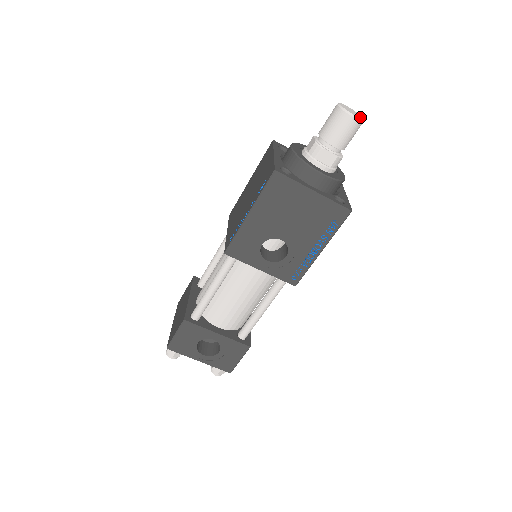
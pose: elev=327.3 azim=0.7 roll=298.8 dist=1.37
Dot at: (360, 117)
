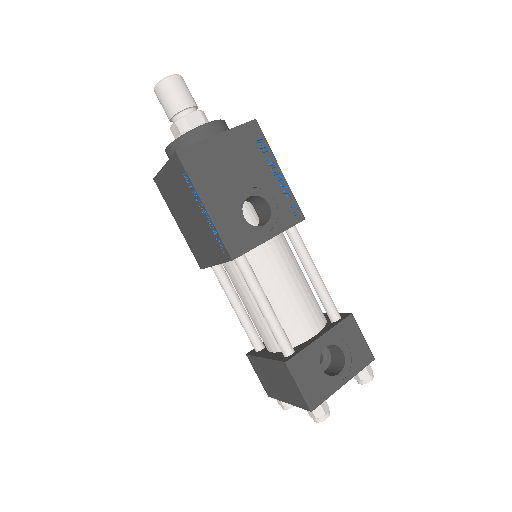
Dot at: occluded
